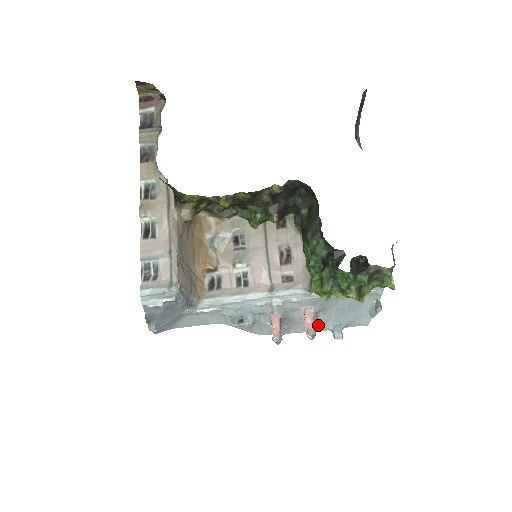
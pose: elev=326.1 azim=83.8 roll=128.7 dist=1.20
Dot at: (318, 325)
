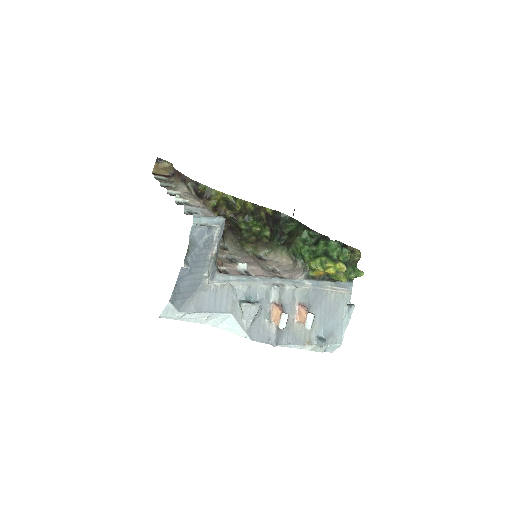
Dot at: (305, 335)
